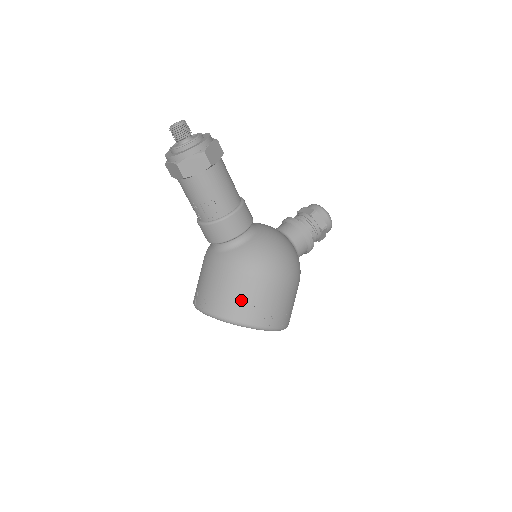
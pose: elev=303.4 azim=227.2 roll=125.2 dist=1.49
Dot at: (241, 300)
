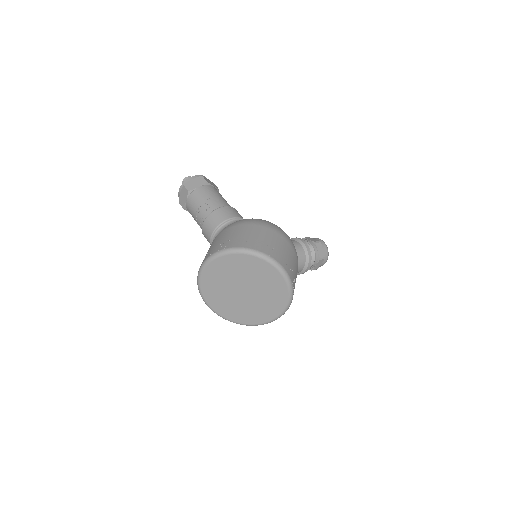
Dot at: (232, 237)
